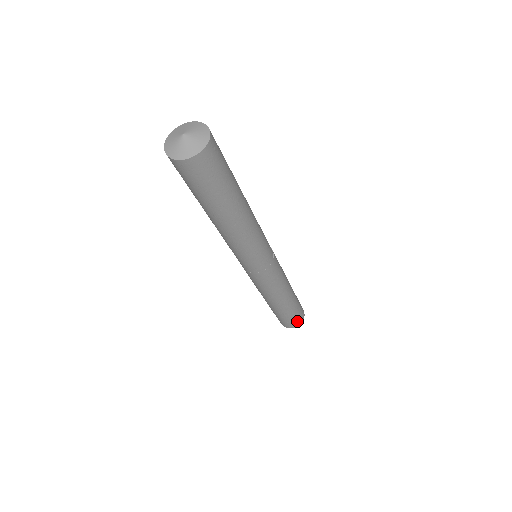
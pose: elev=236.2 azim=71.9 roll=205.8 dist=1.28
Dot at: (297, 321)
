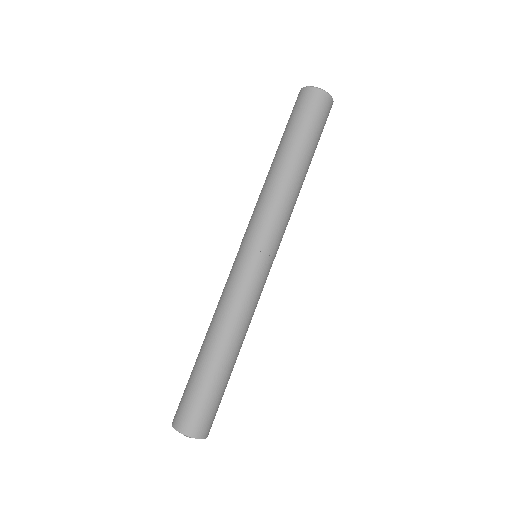
Dot at: (328, 115)
